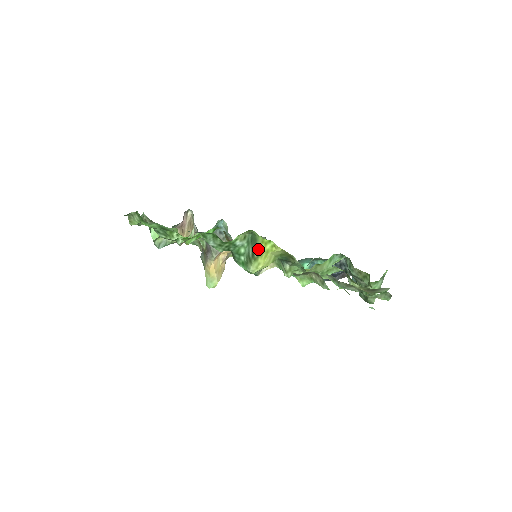
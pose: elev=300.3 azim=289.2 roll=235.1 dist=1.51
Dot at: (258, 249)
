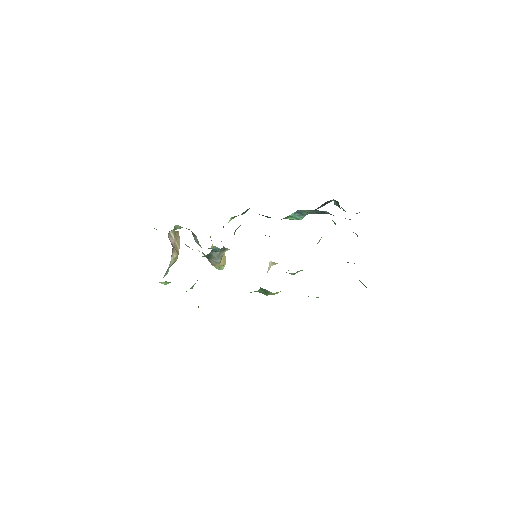
Dot at: occluded
